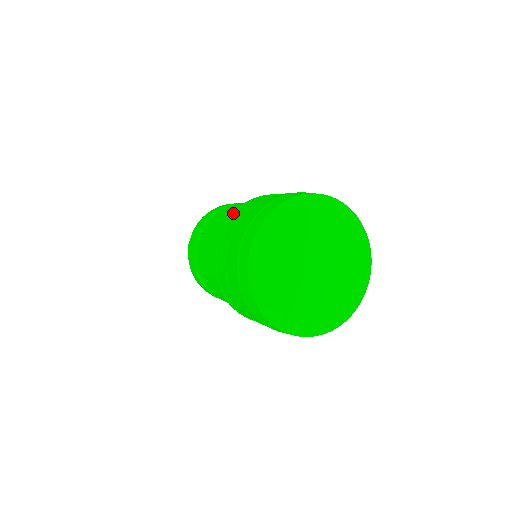
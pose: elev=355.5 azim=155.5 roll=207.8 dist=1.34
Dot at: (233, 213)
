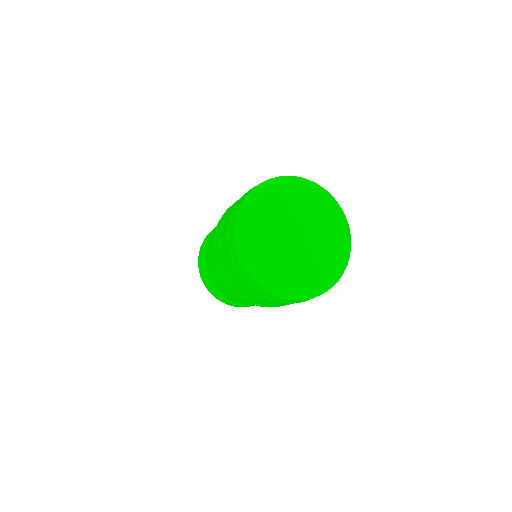
Dot at: occluded
